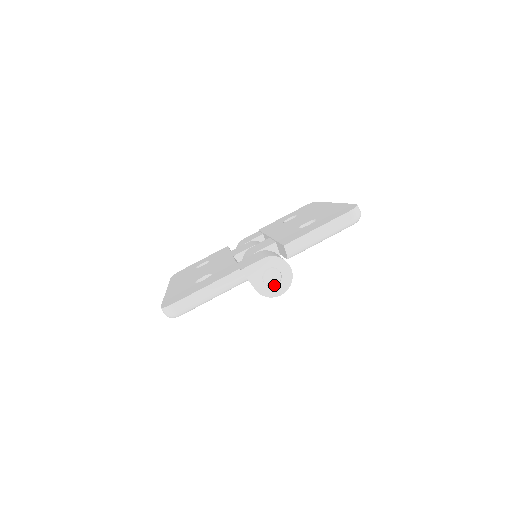
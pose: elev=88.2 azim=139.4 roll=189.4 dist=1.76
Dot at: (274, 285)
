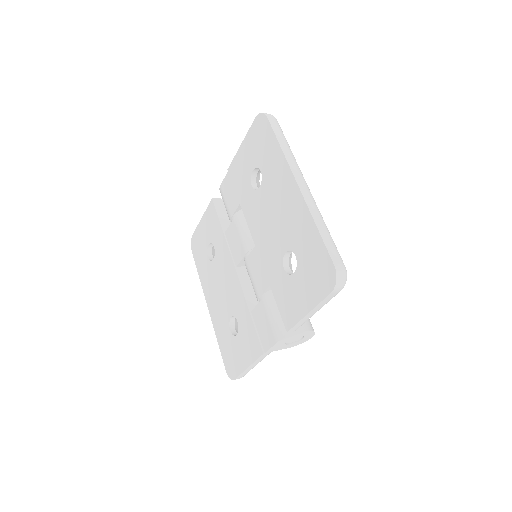
Dot at: (300, 338)
